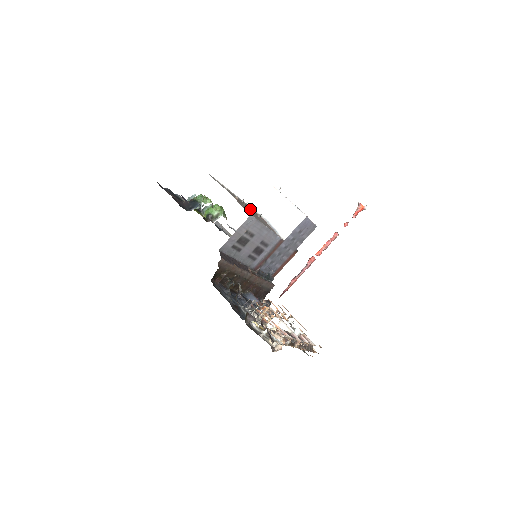
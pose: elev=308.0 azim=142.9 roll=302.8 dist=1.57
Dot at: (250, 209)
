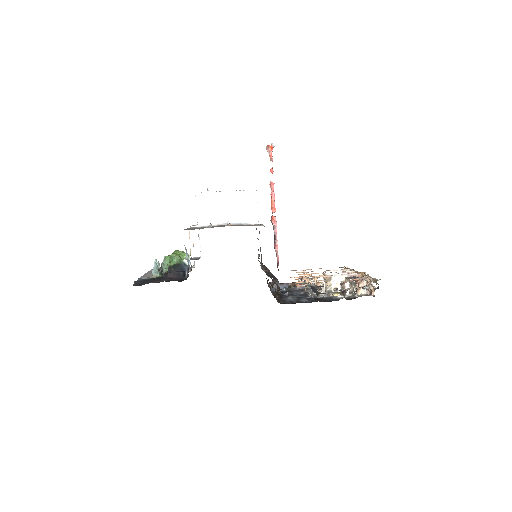
Dot at: occluded
